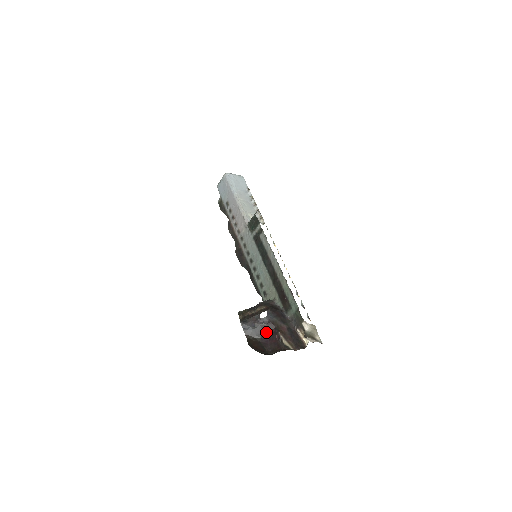
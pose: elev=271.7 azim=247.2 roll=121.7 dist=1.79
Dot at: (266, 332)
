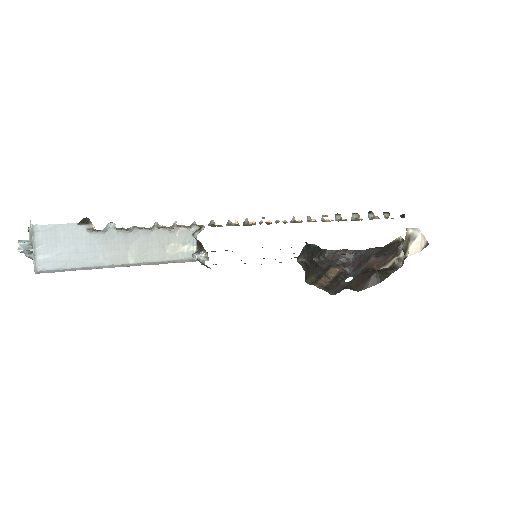
Dot at: occluded
